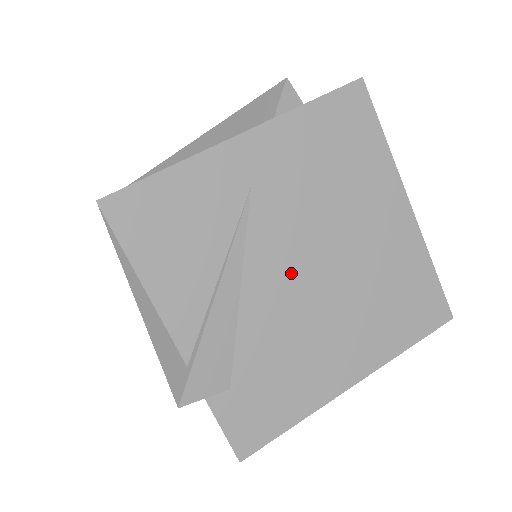
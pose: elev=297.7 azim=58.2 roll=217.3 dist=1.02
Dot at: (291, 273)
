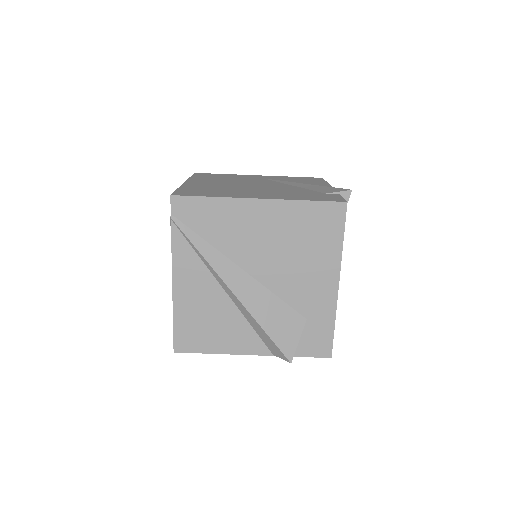
Dot at: occluded
